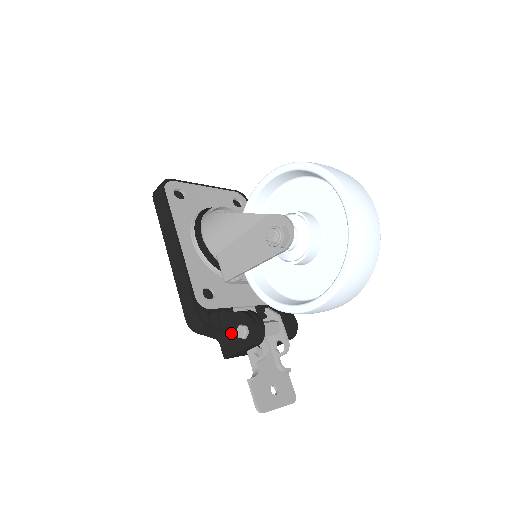
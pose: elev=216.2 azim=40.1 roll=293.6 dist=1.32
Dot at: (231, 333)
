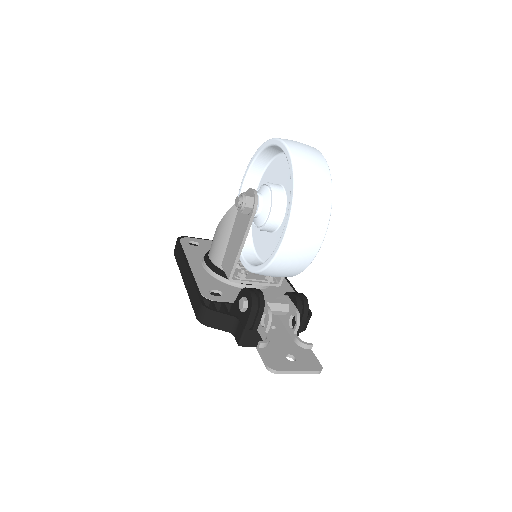
Dot at: (238, 316)
